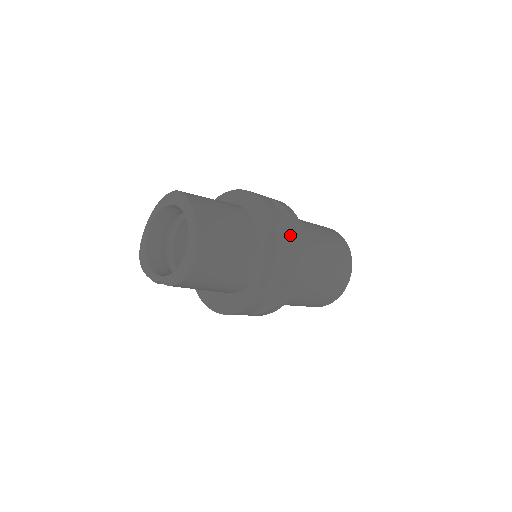
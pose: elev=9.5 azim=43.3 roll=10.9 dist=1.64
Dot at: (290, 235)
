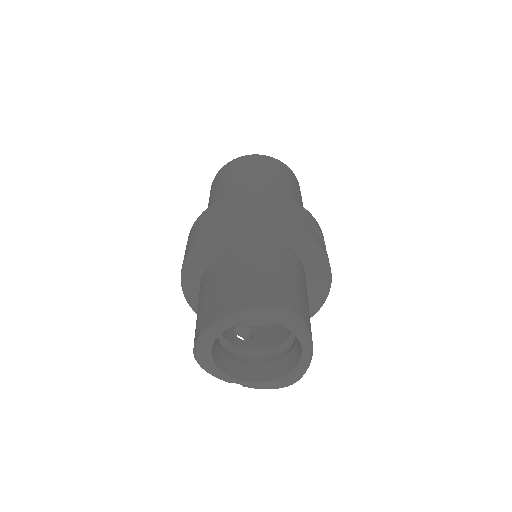
Dot at: occluded
